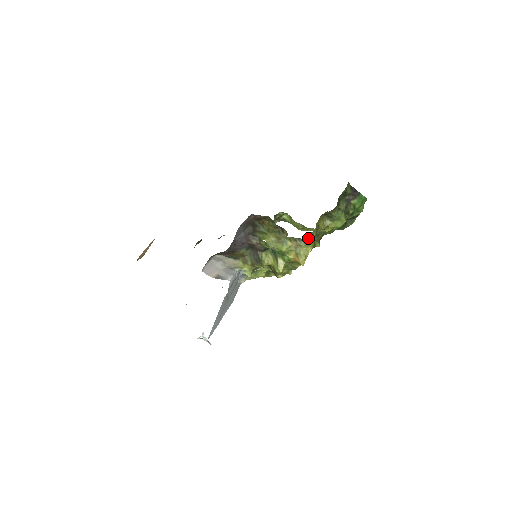
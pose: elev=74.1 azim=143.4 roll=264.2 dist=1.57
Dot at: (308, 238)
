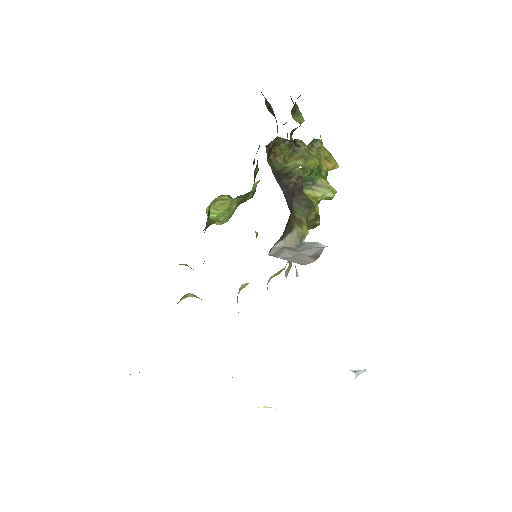
Dot at: occluded
